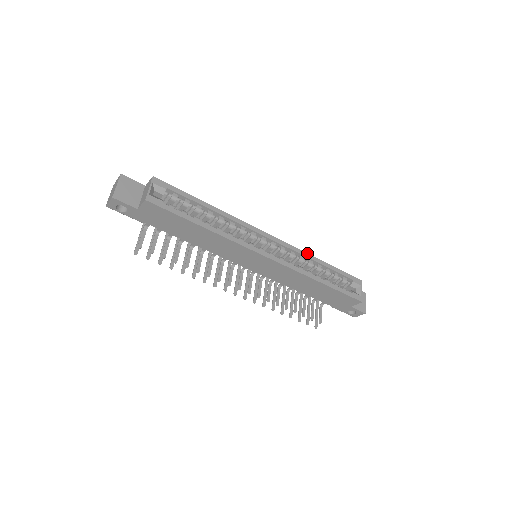
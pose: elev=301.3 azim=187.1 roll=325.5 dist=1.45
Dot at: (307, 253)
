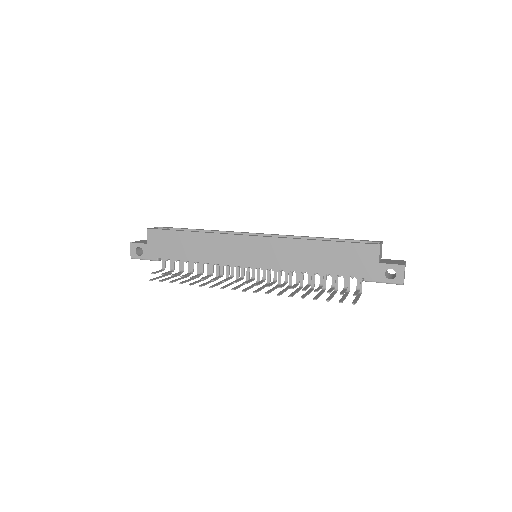
Dot at: (303, 236)
